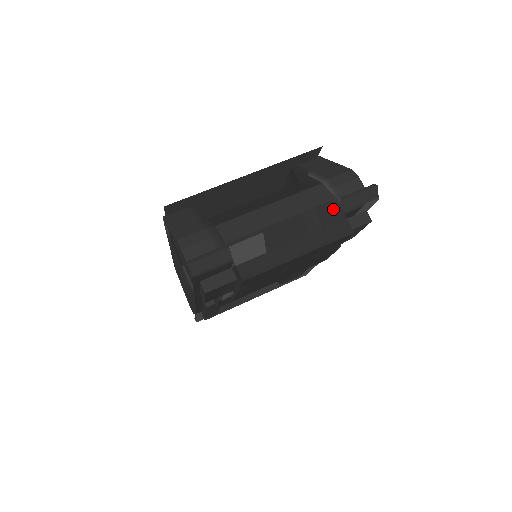
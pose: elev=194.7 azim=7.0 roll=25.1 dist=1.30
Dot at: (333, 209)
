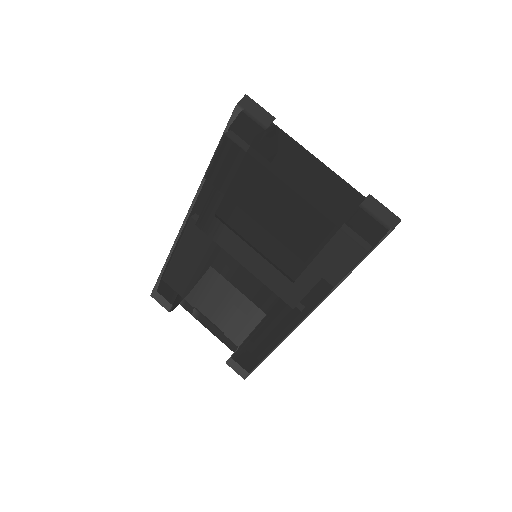
Dot at: (356, 197)
